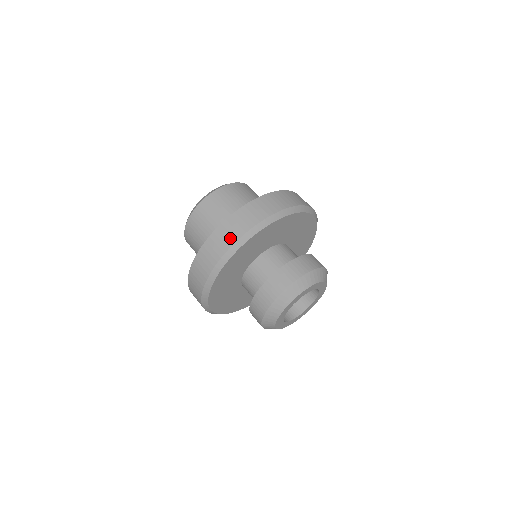
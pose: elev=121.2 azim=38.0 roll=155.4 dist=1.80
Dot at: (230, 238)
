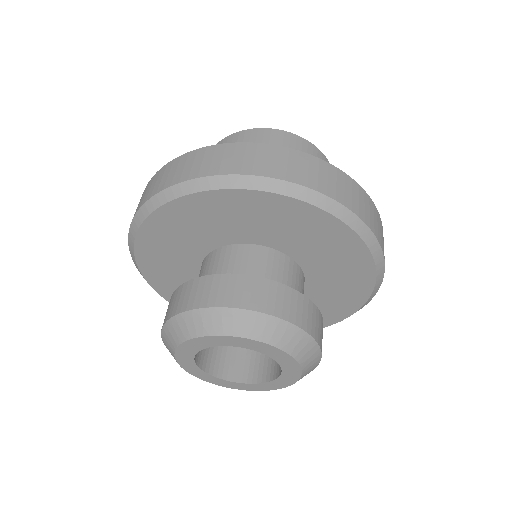
Dot at: (214, 166)
